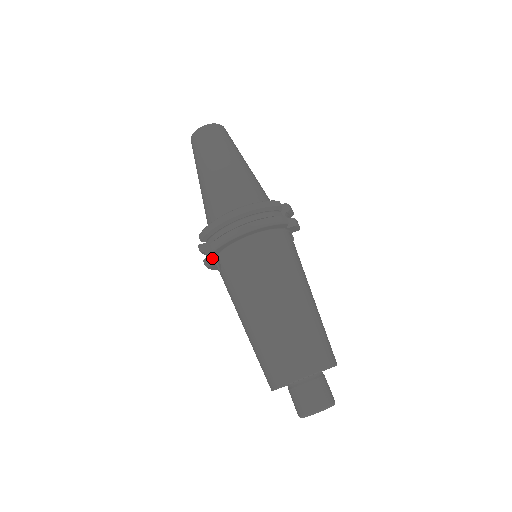
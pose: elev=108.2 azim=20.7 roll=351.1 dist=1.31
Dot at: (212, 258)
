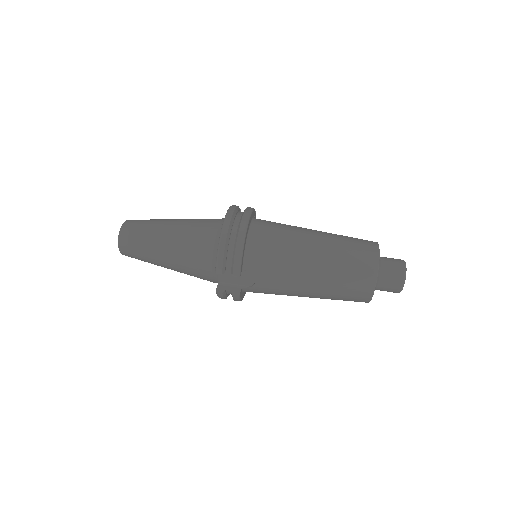
Dot at: (234, 288)
